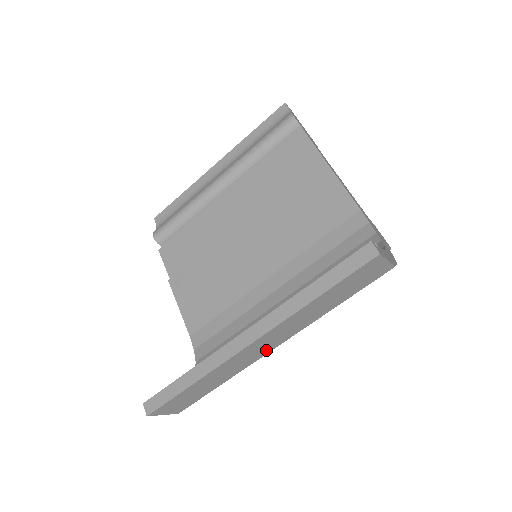
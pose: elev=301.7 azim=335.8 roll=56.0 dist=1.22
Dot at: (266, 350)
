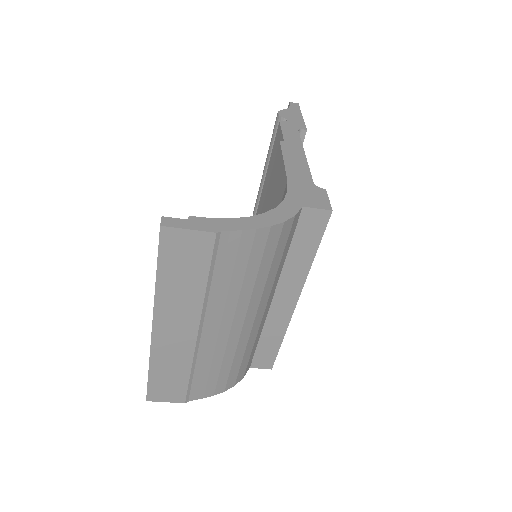
Dot at: (188, 337)
